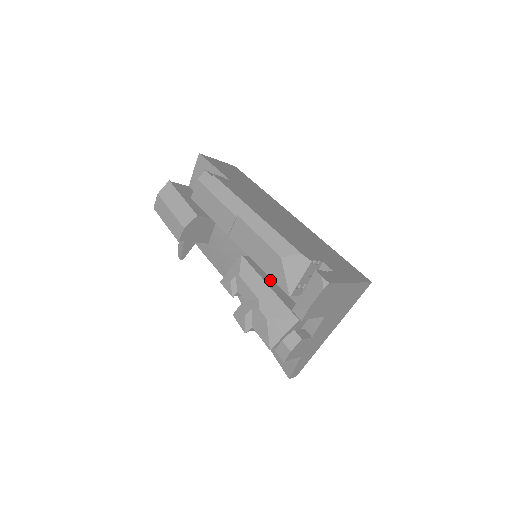
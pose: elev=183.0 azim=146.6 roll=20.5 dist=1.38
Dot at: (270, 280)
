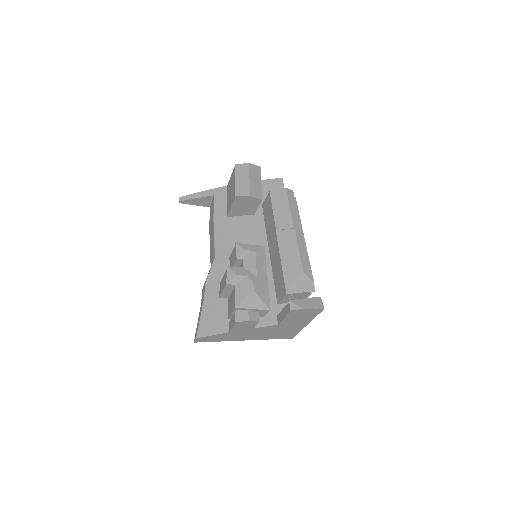
Dot at: occluded
